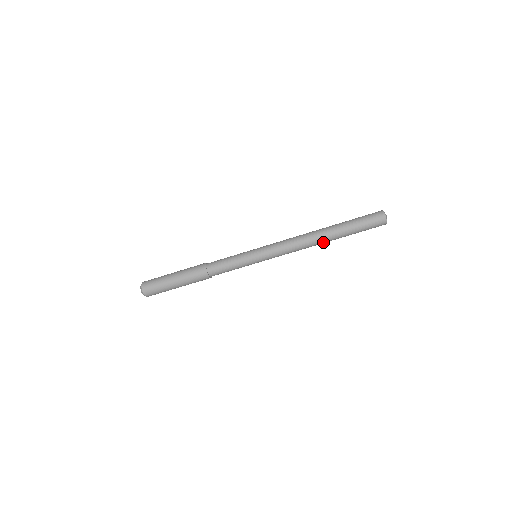
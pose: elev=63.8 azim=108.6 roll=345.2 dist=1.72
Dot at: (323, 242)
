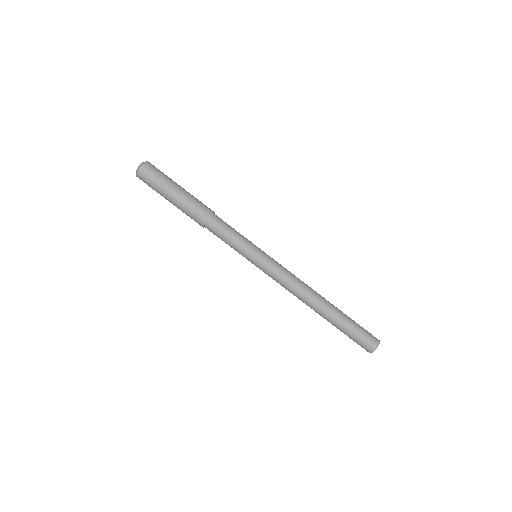
Dot at: (320, 303)
